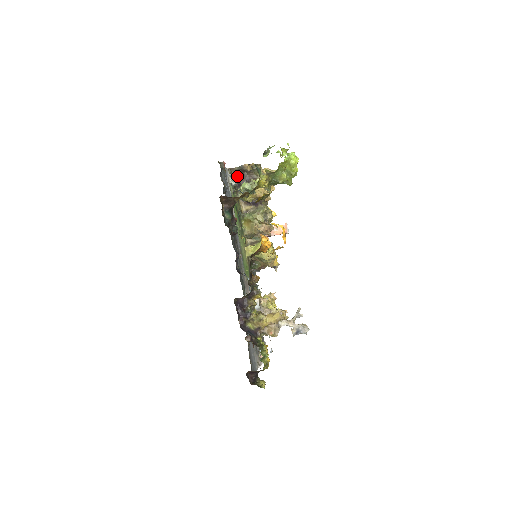
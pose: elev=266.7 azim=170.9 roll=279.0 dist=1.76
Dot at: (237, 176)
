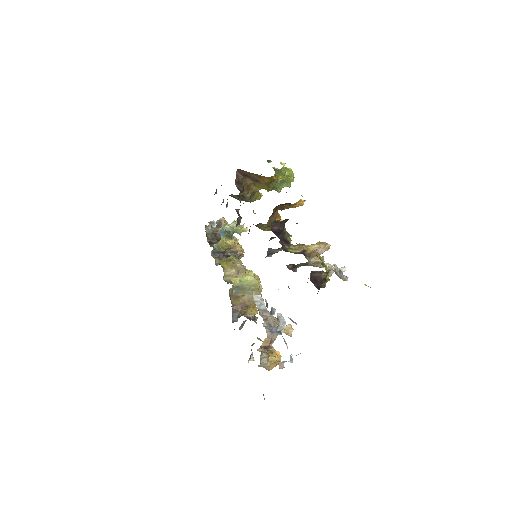
Dot at: (208, 237)
